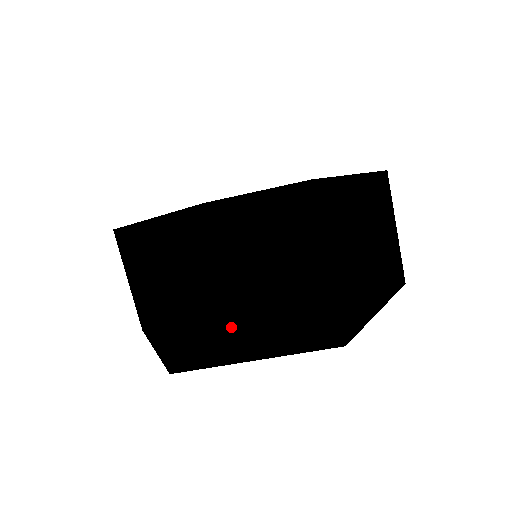
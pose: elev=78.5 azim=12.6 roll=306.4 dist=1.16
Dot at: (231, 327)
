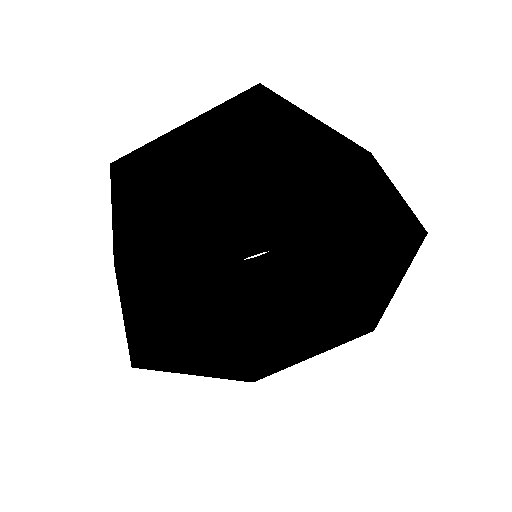
Dot at: (347, 173)
